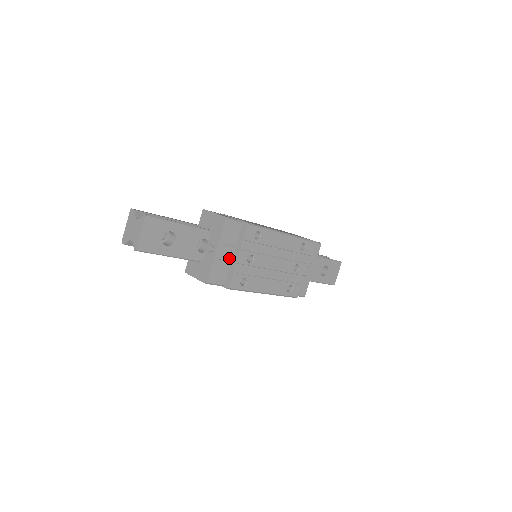
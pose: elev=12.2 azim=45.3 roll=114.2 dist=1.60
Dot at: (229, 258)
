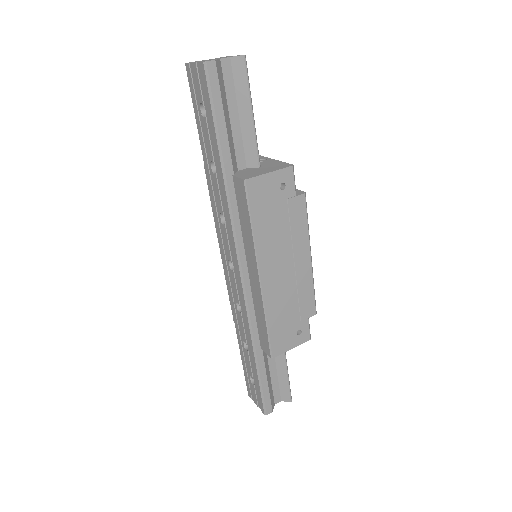
Dot at: occluded
